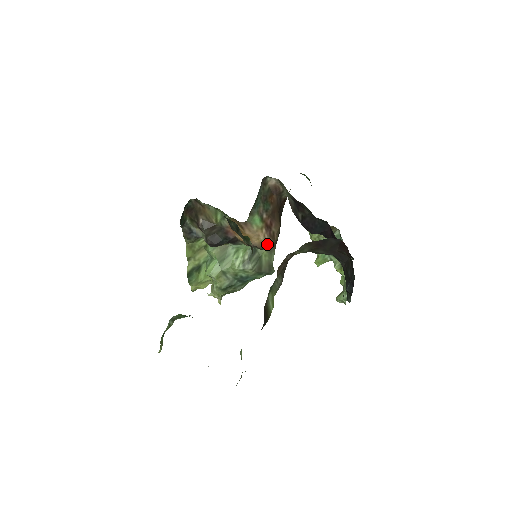
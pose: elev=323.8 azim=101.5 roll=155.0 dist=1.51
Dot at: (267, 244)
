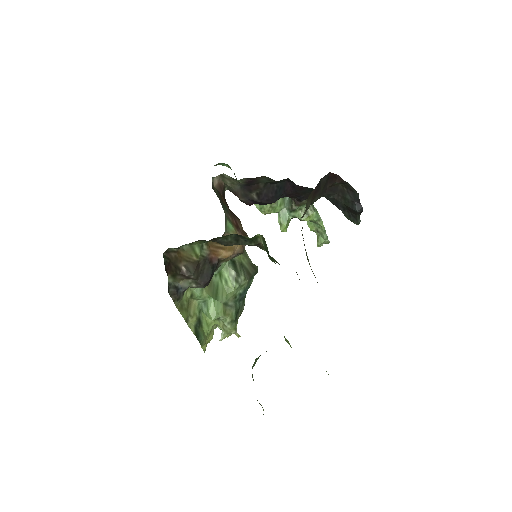
Dot at: occluded
